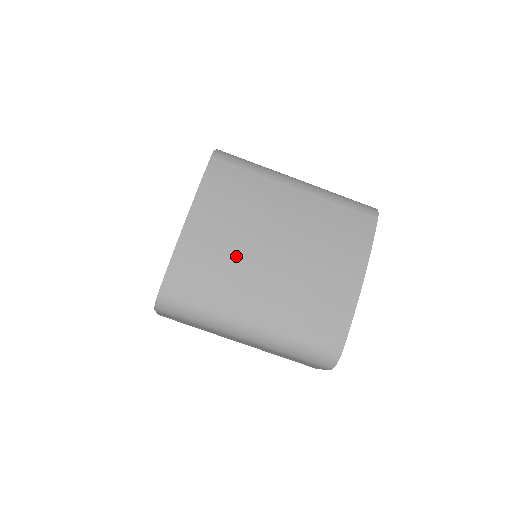
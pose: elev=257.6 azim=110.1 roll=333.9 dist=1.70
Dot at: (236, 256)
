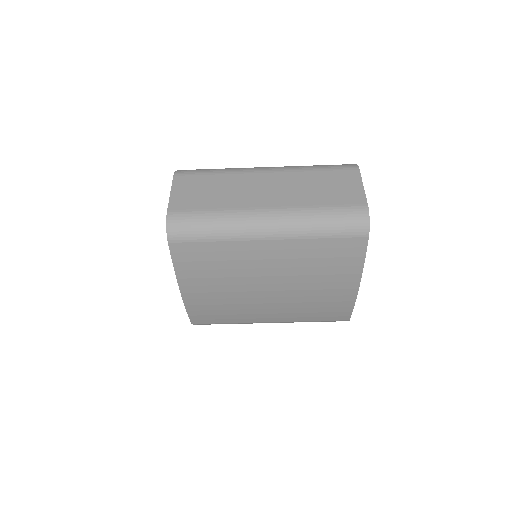
Dot at: (236, 302)
